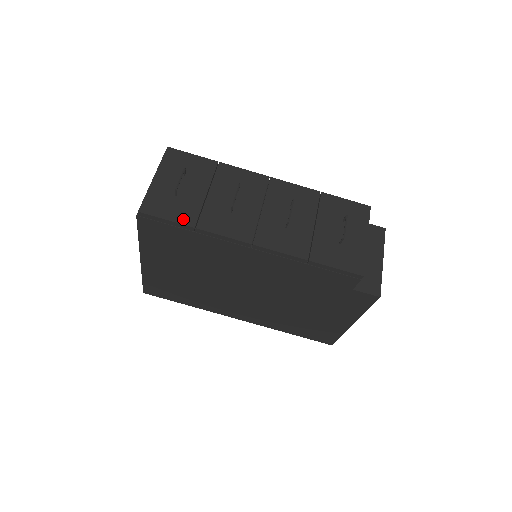
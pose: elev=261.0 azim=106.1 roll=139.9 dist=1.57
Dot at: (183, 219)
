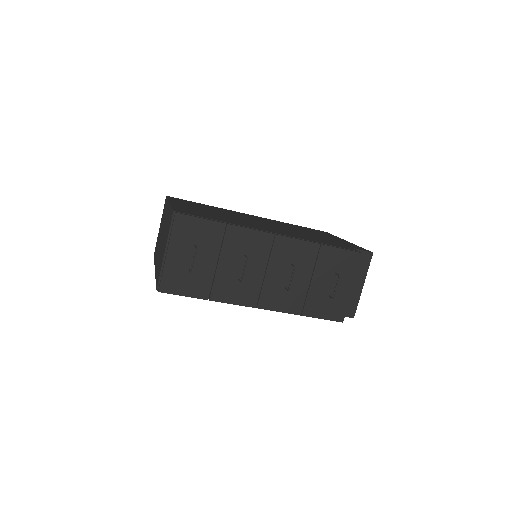
Dot at: (198, 293)
